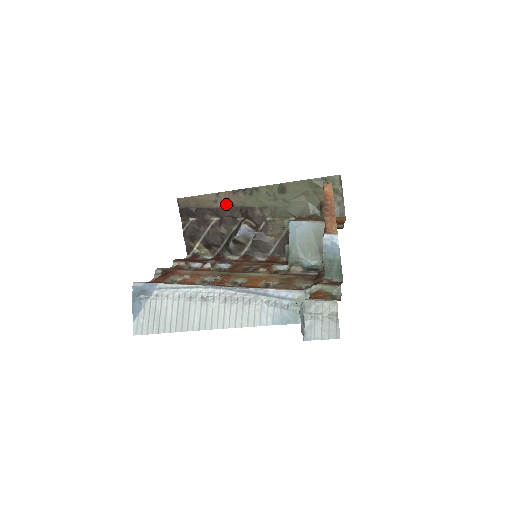
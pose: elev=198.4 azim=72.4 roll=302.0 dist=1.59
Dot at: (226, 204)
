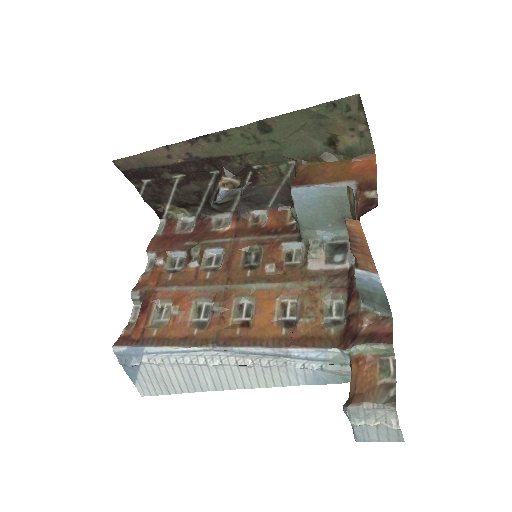
Dot at: (186, 158)
